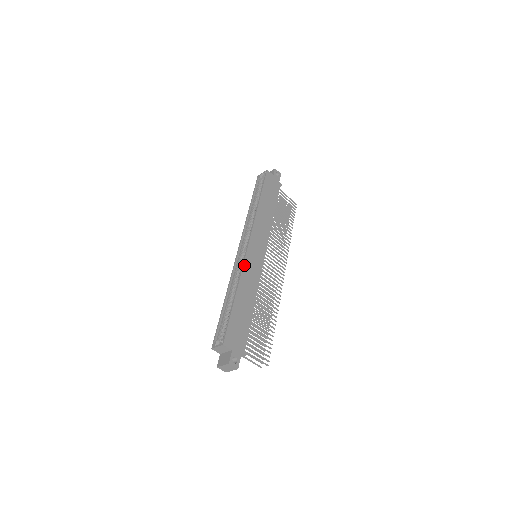
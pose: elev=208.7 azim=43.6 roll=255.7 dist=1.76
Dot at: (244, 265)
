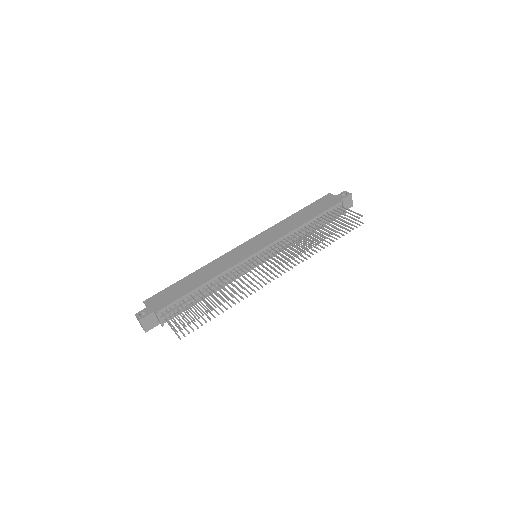
Dot at: (222, 256)
